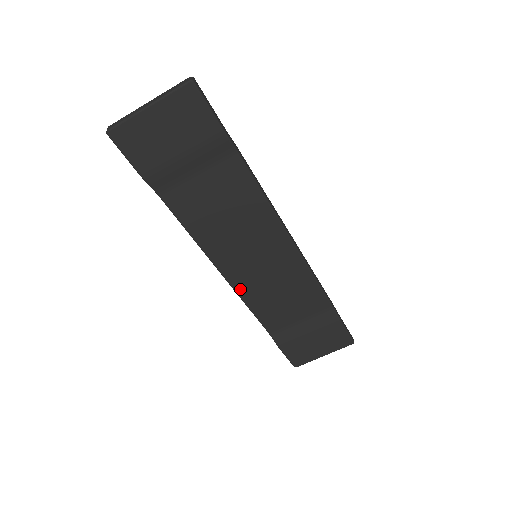
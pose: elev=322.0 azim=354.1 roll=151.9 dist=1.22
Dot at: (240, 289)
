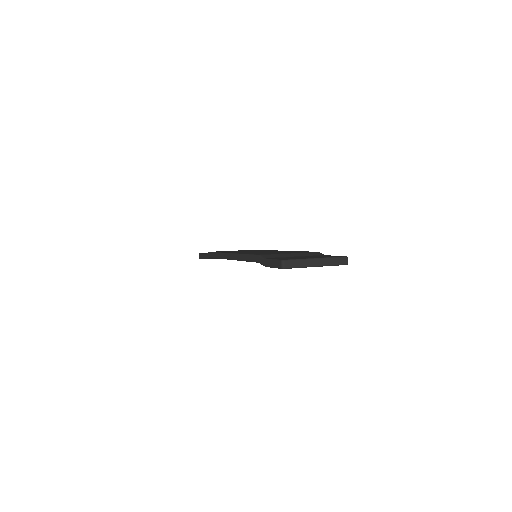
Dot at: occluded
